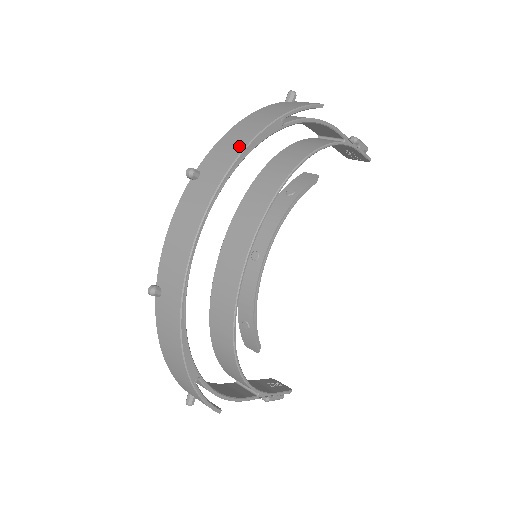
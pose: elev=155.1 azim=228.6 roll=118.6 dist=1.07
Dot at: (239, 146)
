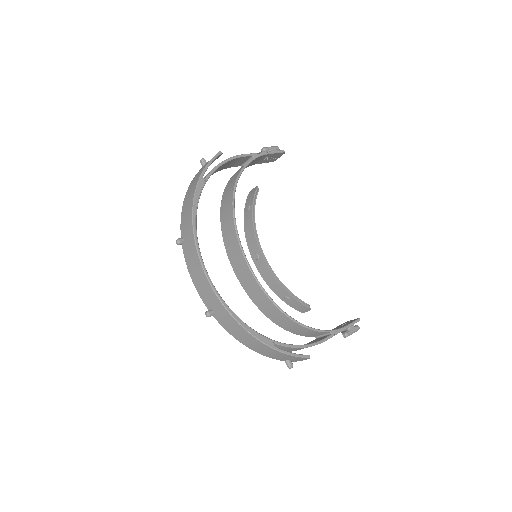
Dot at: (190, 209)
